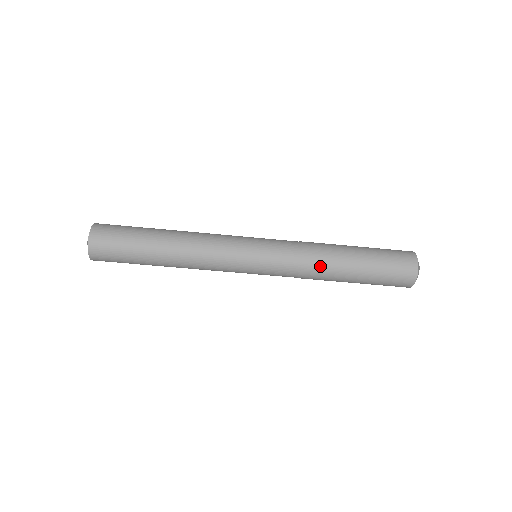
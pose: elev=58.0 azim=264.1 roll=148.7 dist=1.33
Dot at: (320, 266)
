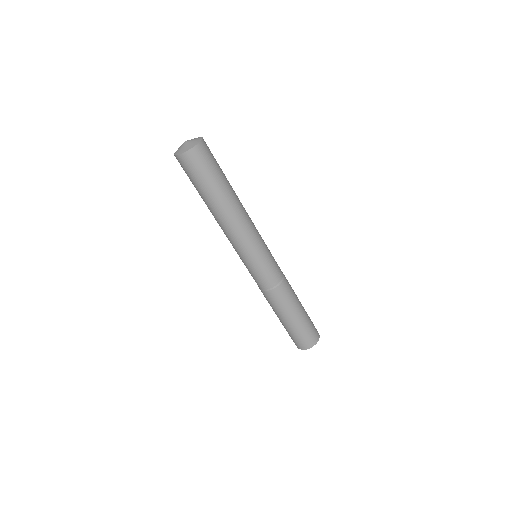
Dot at: (276, 300)
